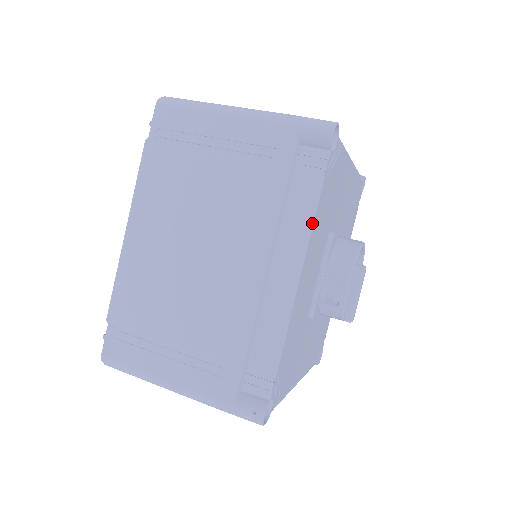
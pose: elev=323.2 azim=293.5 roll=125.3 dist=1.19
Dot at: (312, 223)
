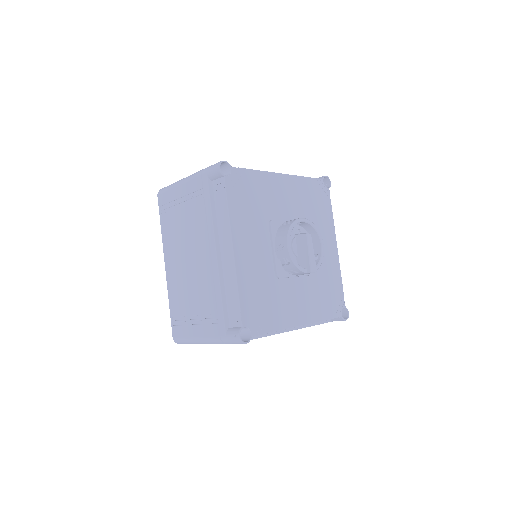
Dot at: (229, 218)
